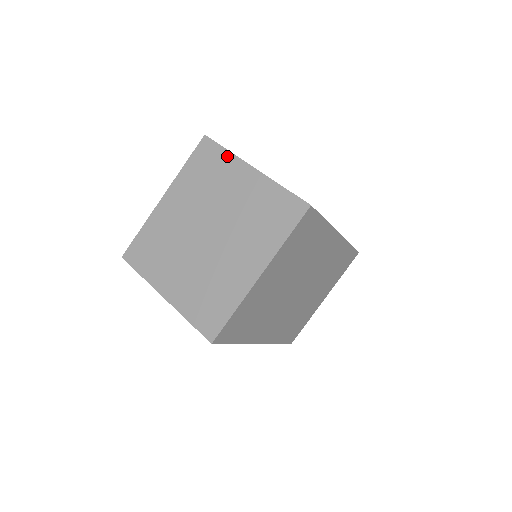
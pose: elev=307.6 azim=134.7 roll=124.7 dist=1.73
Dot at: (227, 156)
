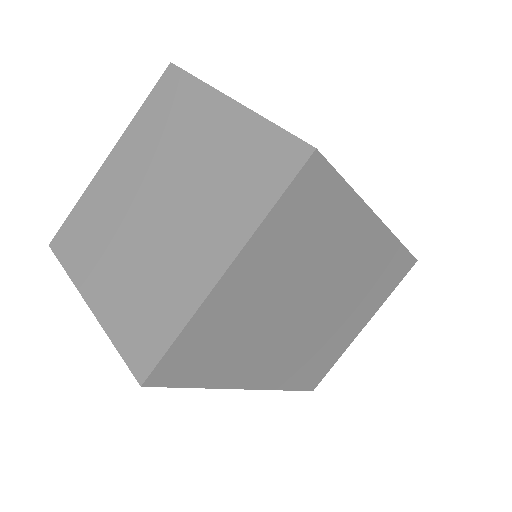
Dot at: (196, 87)
